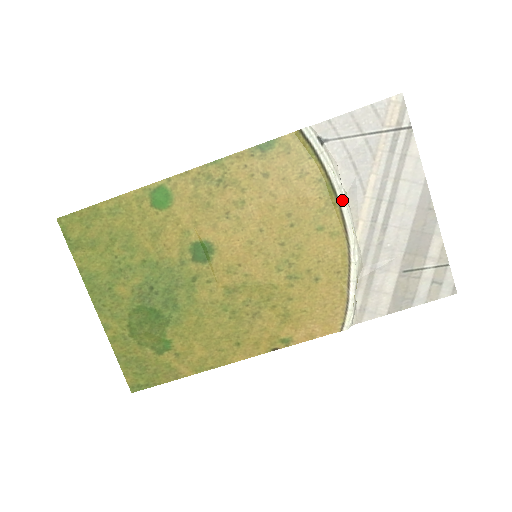
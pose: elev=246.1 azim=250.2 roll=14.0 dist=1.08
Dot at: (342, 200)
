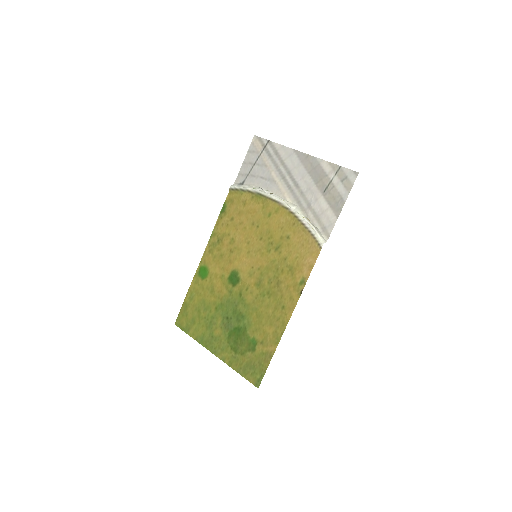
Dot at: (266, 194)
